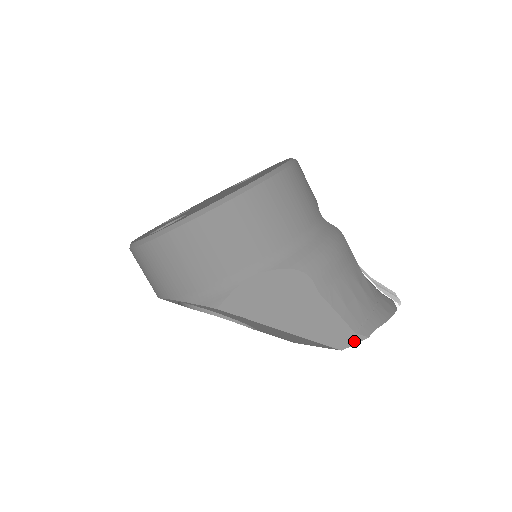
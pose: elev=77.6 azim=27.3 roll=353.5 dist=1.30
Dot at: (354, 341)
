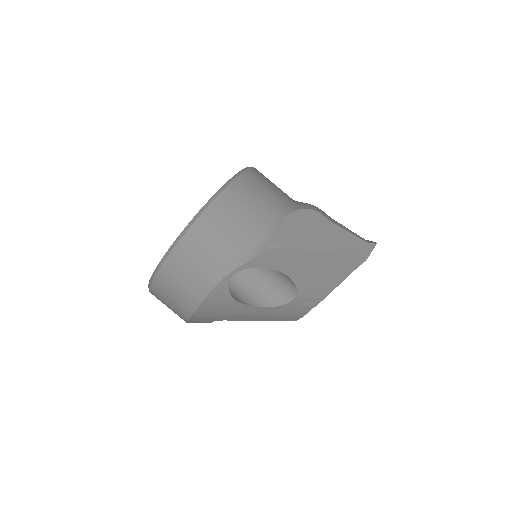
Dot at: (371, 248)
